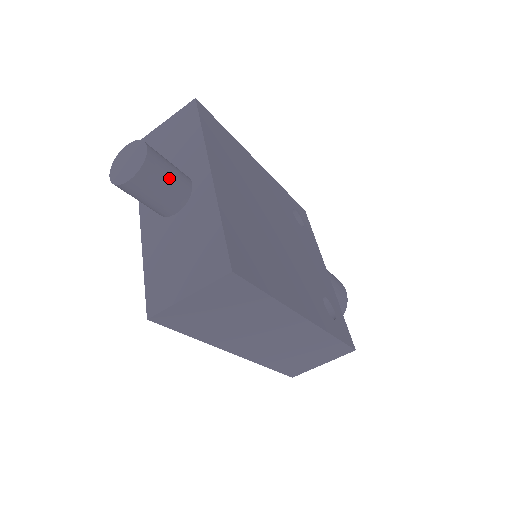
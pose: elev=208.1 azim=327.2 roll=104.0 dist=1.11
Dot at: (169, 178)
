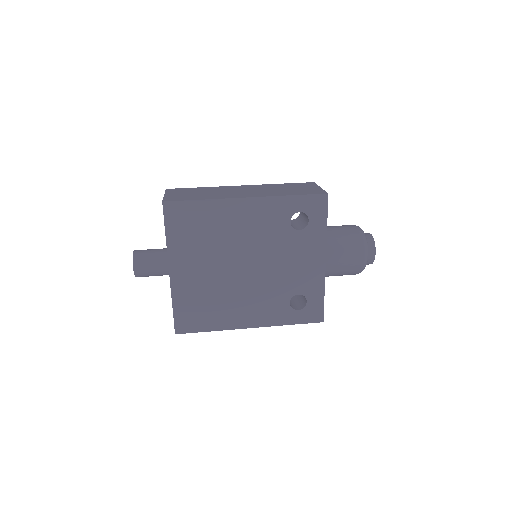
Dot at: (153, 273)
